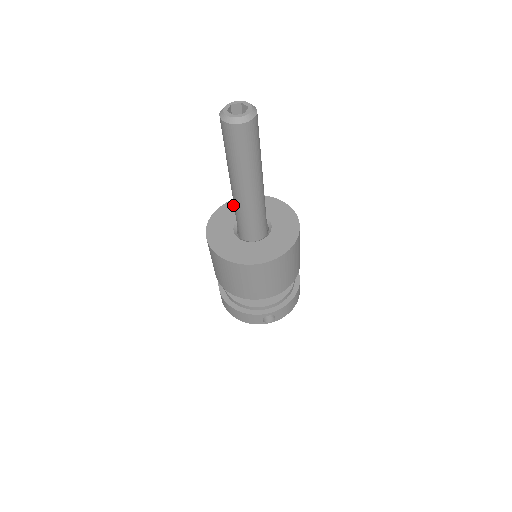
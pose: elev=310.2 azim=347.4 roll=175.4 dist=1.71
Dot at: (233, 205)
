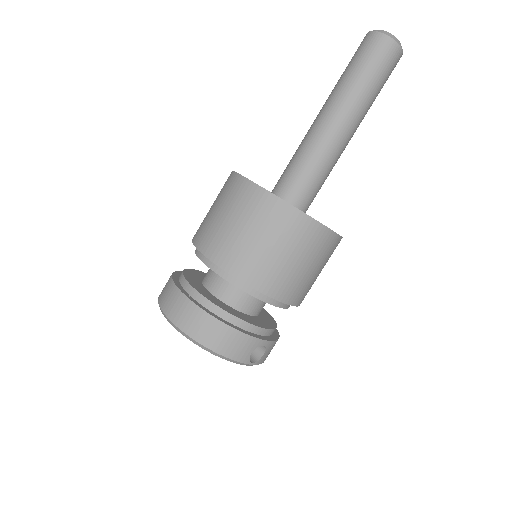
Dot at: occluded
